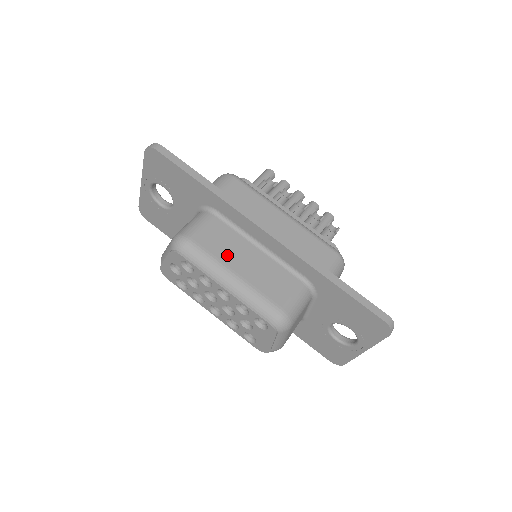
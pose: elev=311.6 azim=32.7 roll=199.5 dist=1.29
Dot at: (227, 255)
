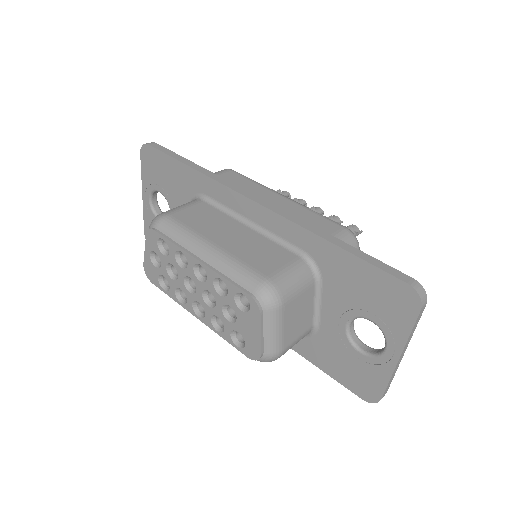
Dot at: (207, 229)
